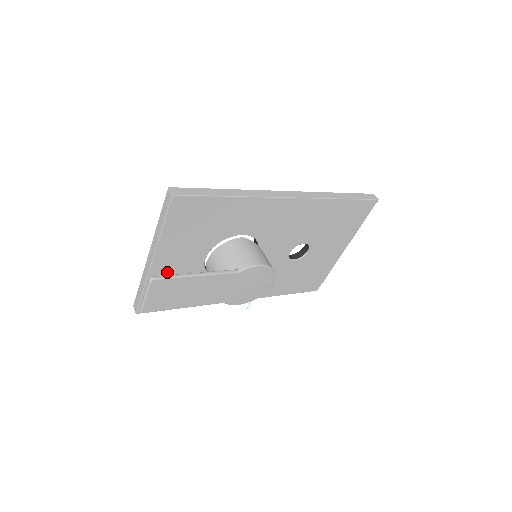
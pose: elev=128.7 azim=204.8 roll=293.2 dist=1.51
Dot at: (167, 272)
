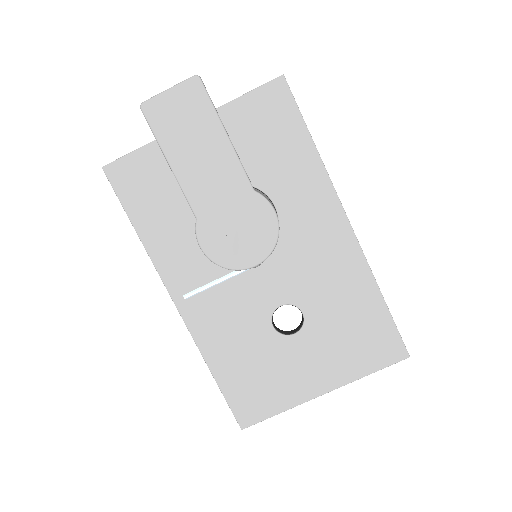
Dot at: occluded
